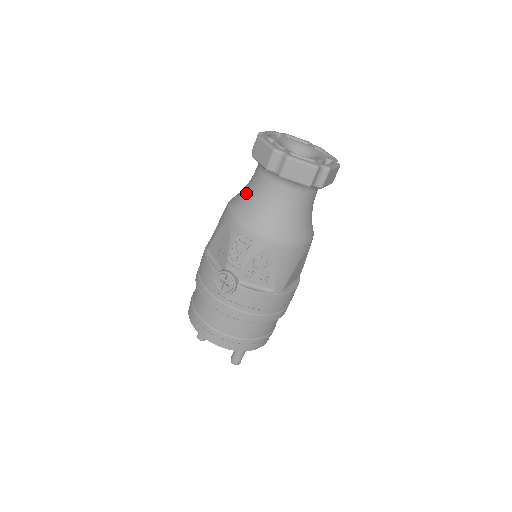
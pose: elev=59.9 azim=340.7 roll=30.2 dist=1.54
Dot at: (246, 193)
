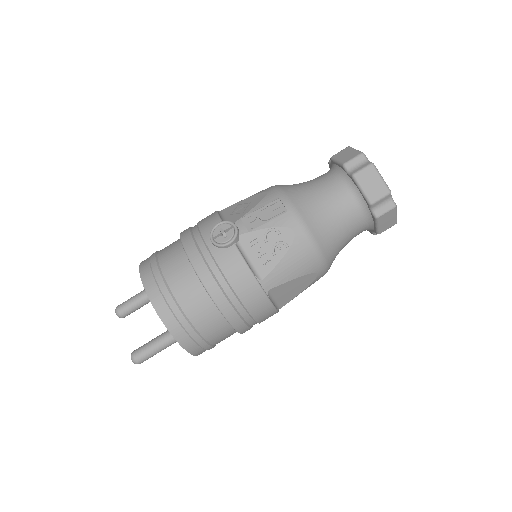
Dot at: (302, 183)
